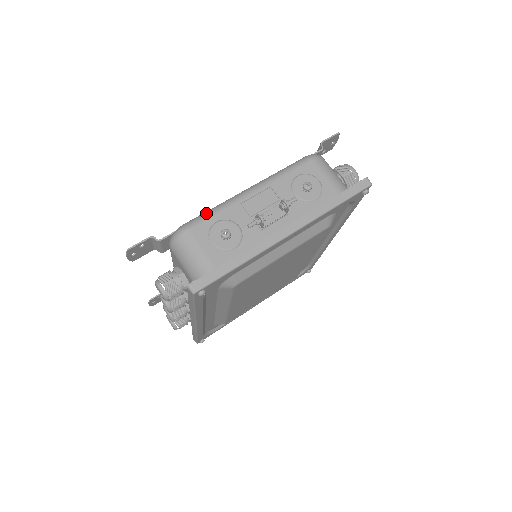
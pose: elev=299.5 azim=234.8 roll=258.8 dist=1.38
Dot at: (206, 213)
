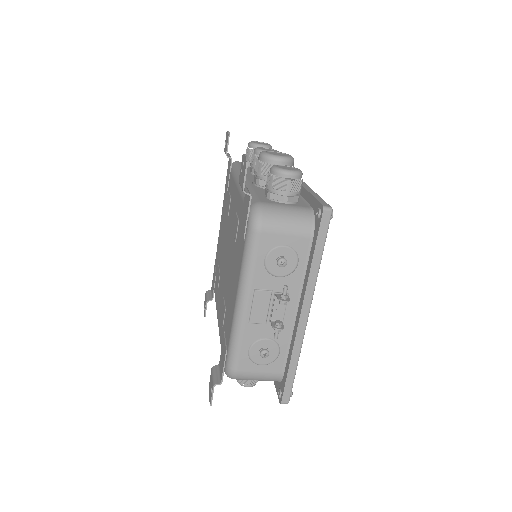
Dot at: (233, 350)
